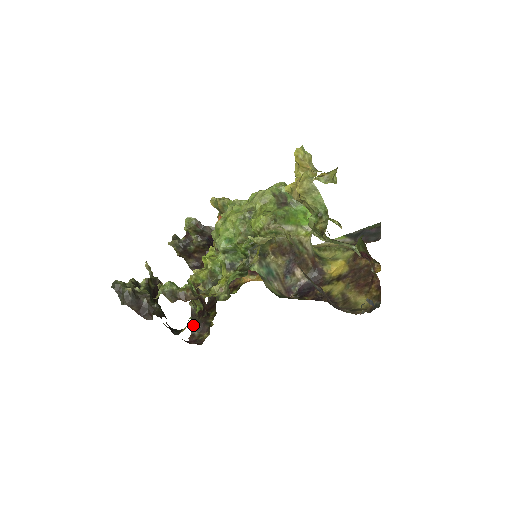
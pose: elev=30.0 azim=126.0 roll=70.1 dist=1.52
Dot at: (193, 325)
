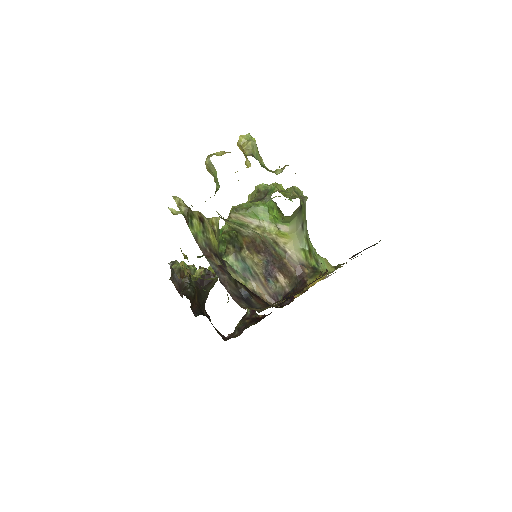
Dot at: (238, 326)
